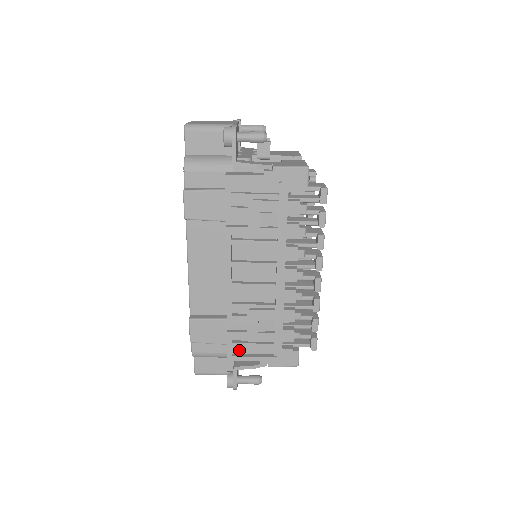
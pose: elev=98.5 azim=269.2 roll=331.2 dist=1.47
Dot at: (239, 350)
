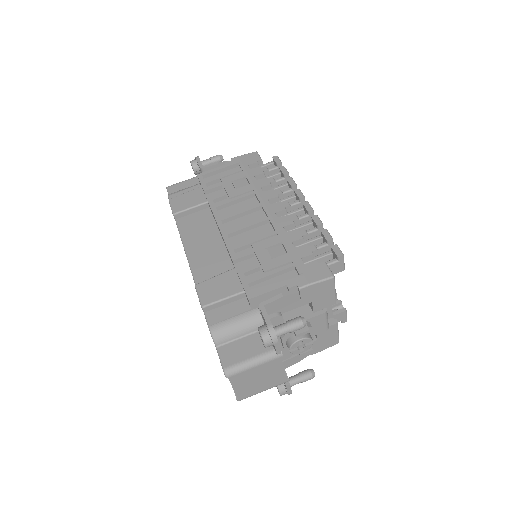
Dot at: occluded
